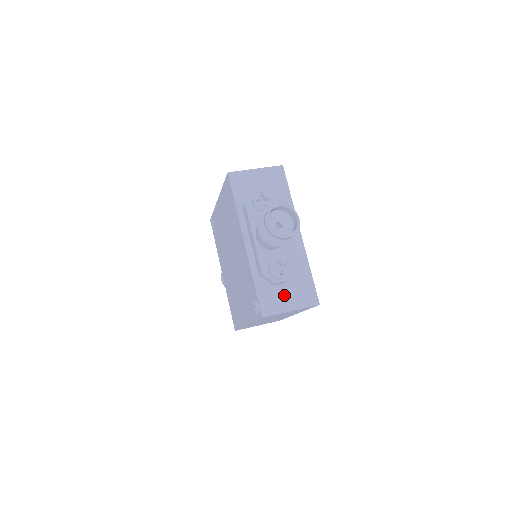
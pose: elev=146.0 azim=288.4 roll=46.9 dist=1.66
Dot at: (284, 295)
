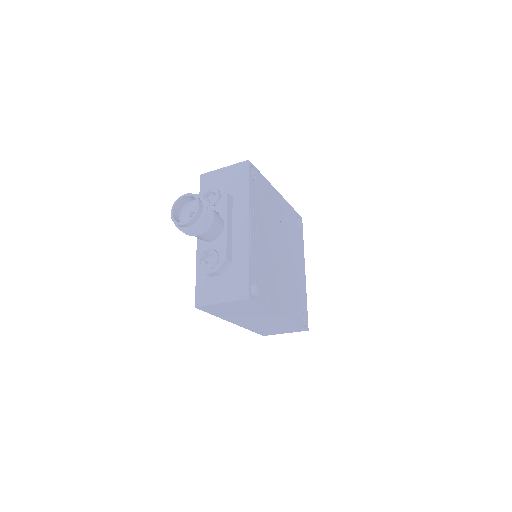
Dot at: (218, 287)
